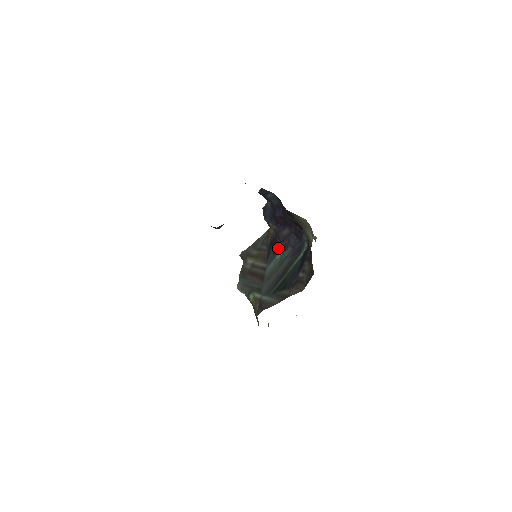
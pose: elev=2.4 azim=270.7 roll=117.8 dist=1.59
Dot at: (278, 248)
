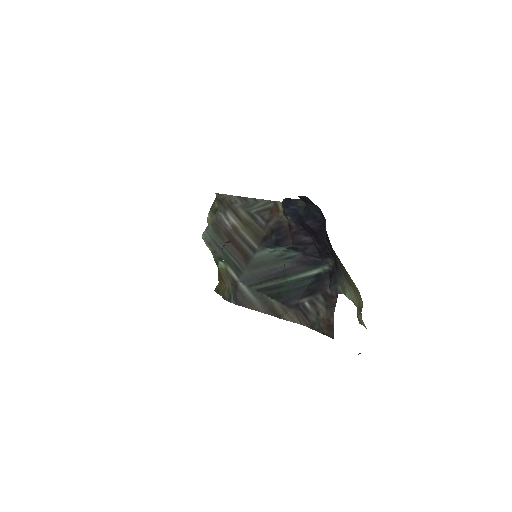
Dot at: (285, 246)
